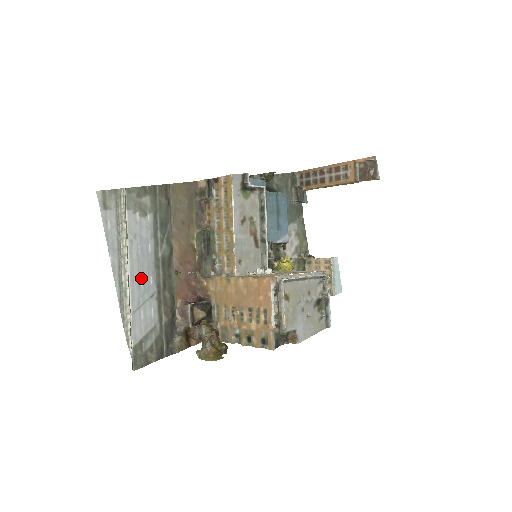
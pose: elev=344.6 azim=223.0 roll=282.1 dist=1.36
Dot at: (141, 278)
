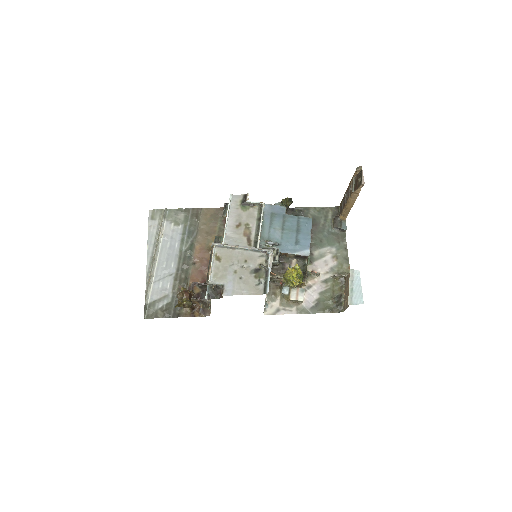
Dot at: (166, 262)
